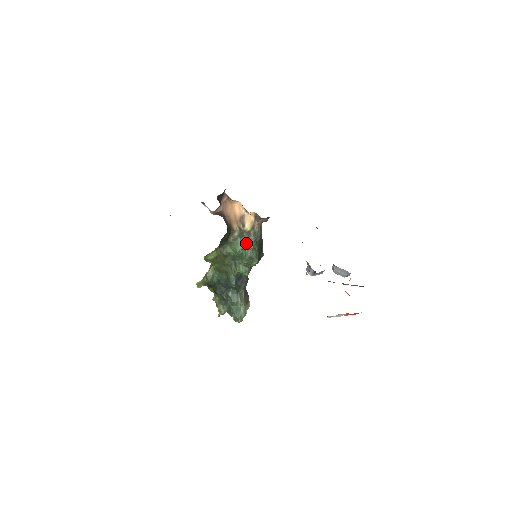
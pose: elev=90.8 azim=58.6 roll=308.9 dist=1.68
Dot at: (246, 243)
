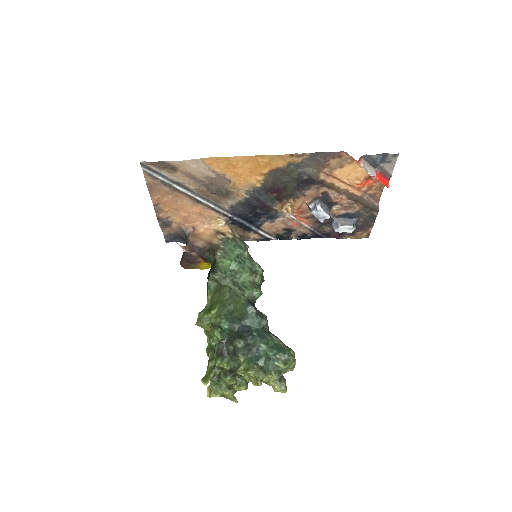
Dot at: (237, 248)
